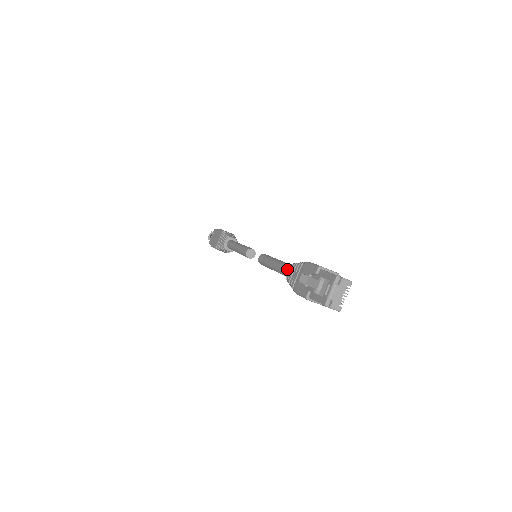
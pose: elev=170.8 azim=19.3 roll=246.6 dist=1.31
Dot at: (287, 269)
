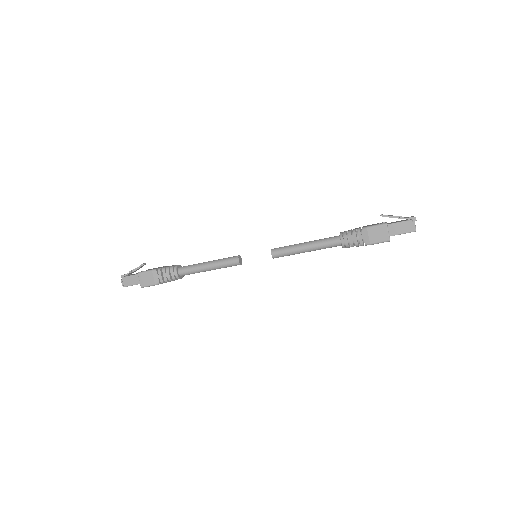
Dot at: (335, 236)
